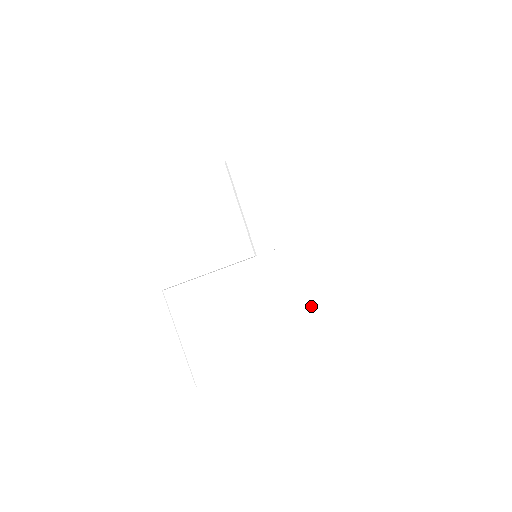
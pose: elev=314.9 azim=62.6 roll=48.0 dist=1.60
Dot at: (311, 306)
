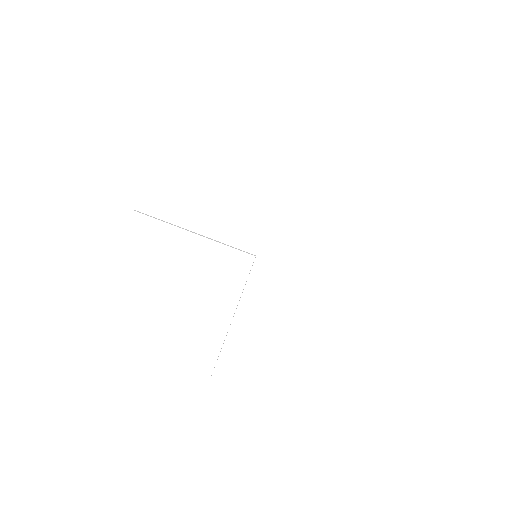
Dot at: (276, 361)
